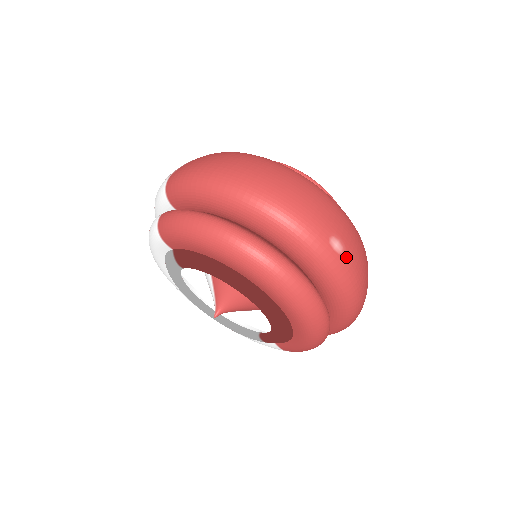
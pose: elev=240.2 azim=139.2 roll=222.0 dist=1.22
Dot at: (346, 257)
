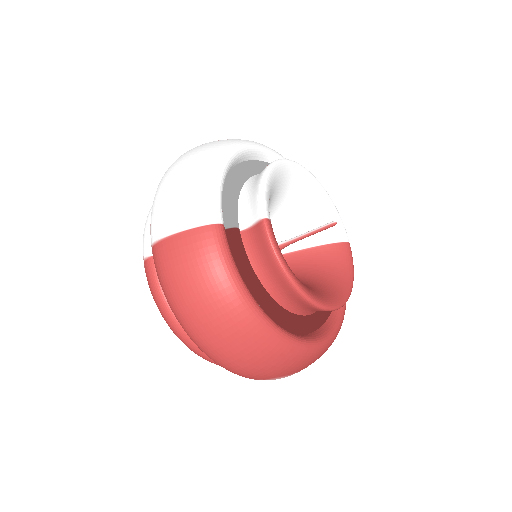
Dot at: occluded
